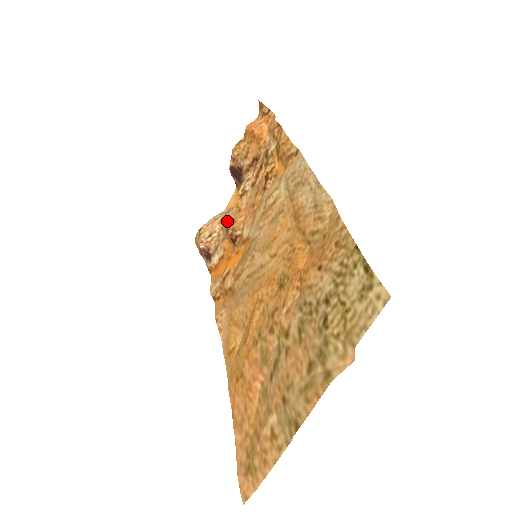
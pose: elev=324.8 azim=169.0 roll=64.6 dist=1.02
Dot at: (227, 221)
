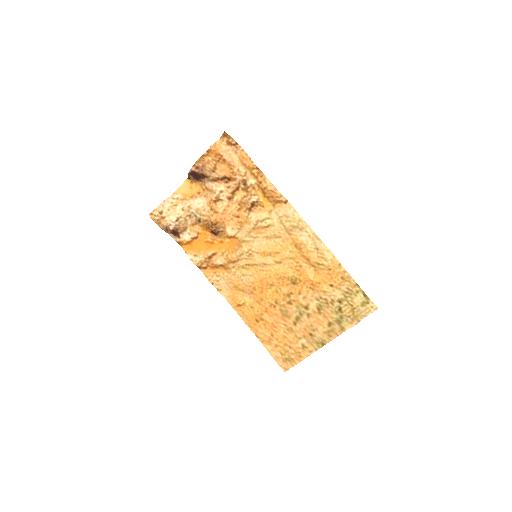
Dot at: (199, 215)
